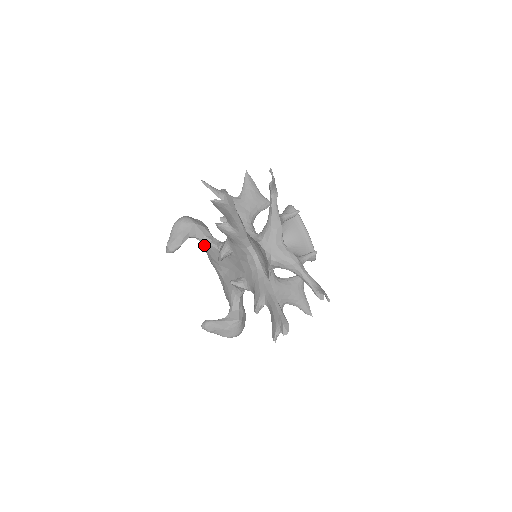
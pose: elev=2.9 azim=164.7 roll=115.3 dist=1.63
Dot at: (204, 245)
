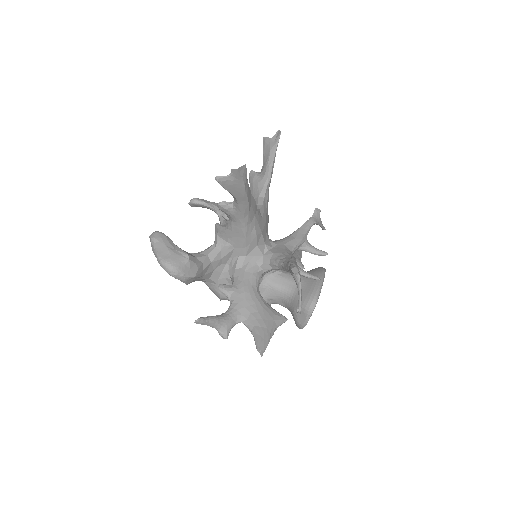
Dot at: occluded
